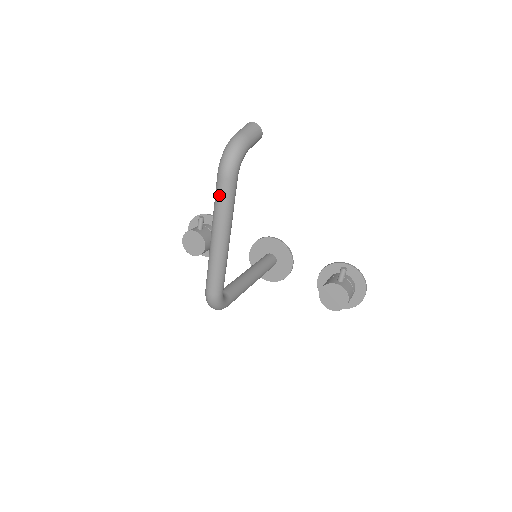
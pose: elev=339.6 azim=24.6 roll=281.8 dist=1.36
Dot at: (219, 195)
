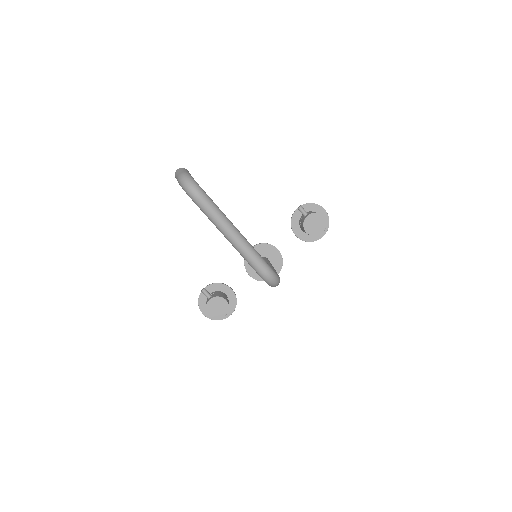
Dot at: (208, 209)
